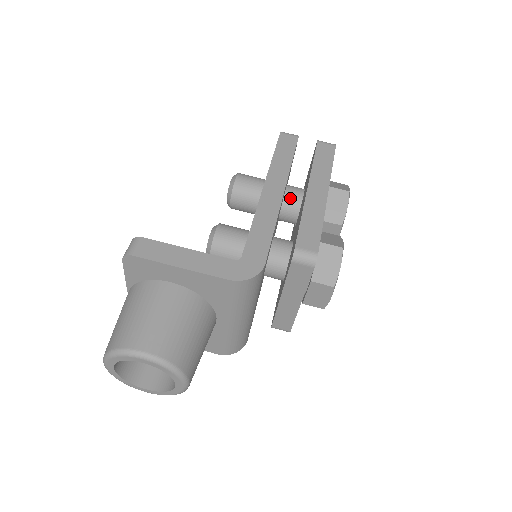
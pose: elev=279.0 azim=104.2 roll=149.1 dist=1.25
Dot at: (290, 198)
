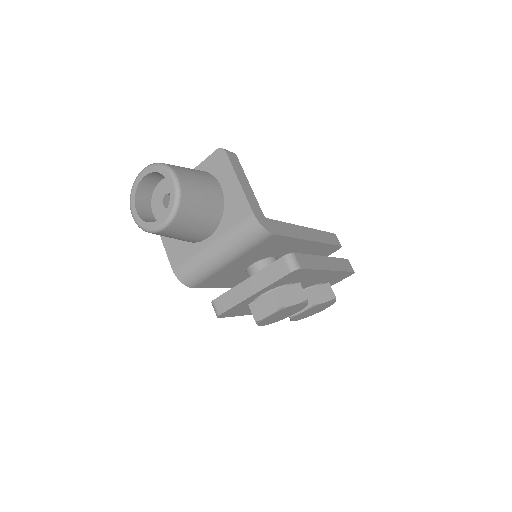
Dot at: occluded
